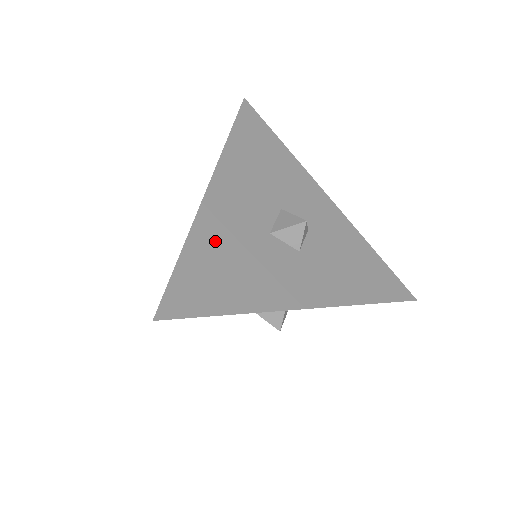
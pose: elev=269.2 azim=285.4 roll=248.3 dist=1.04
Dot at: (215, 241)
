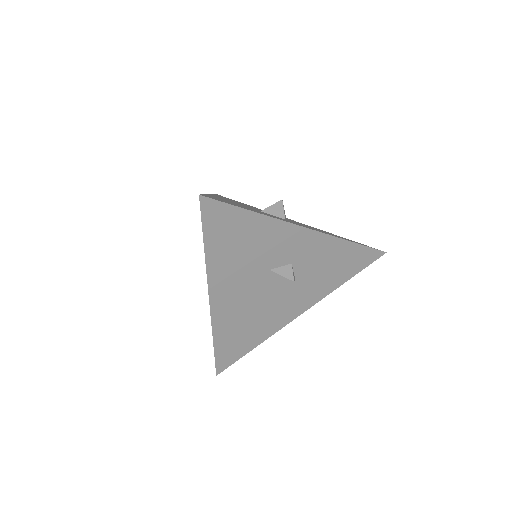
Dot at: (225, 200)
